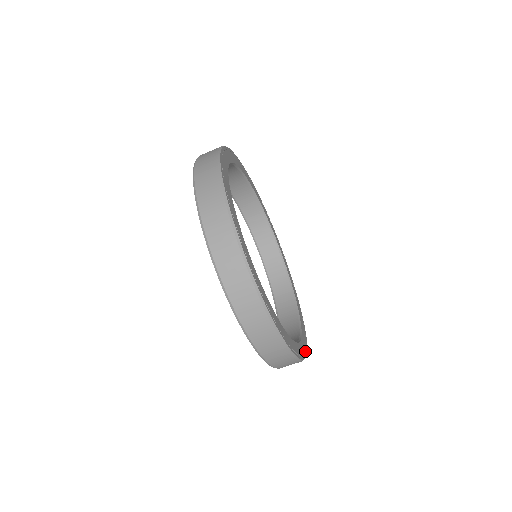
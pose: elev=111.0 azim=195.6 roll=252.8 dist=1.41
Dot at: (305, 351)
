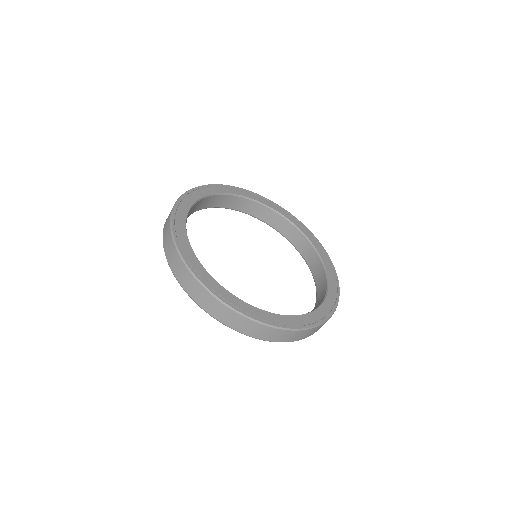
Dot at: (244, 311)
